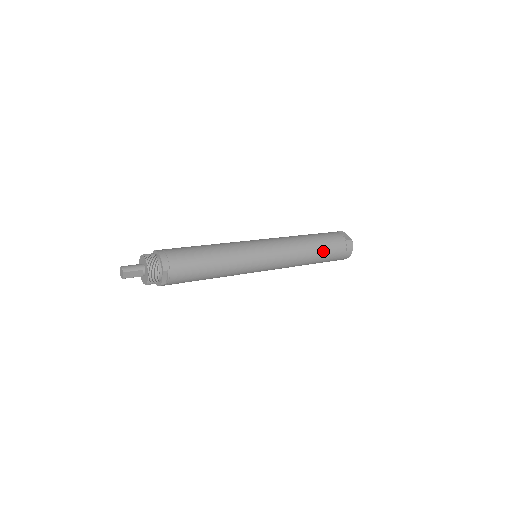
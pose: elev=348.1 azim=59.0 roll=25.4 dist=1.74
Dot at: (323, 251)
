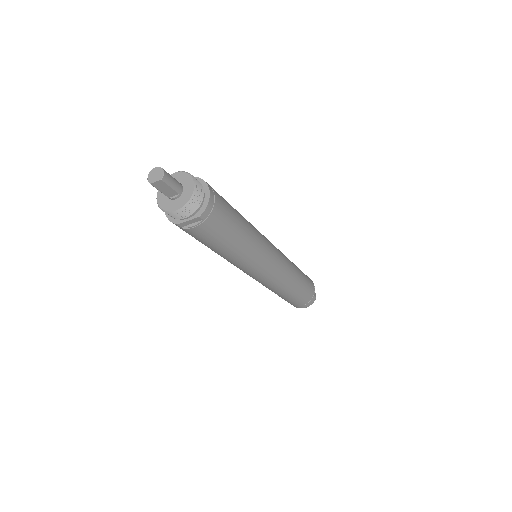
Dot at: (297, 294)
